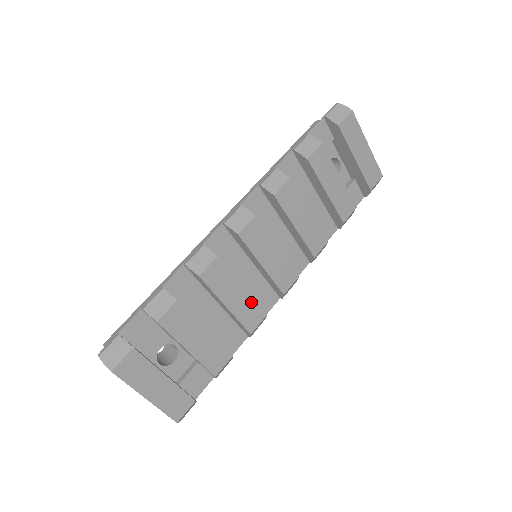
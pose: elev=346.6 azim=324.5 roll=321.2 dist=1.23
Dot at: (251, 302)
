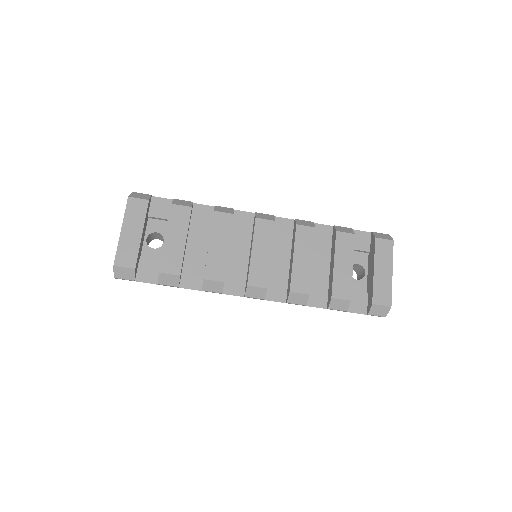
Dot at: (224, 261)
